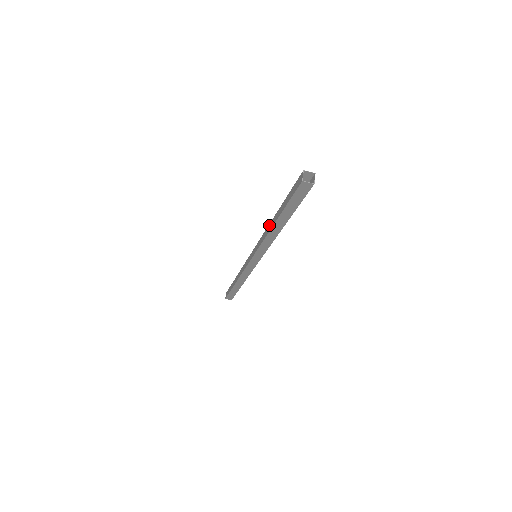
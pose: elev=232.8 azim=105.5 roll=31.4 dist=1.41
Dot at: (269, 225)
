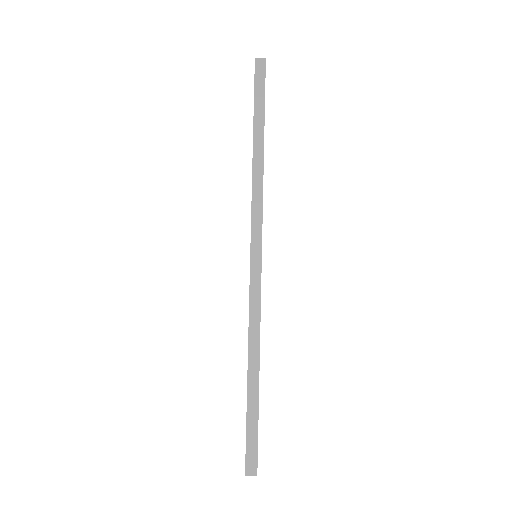
Dot at: occluded
